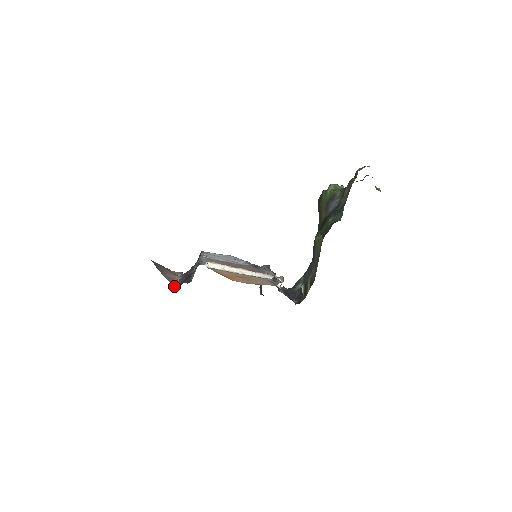
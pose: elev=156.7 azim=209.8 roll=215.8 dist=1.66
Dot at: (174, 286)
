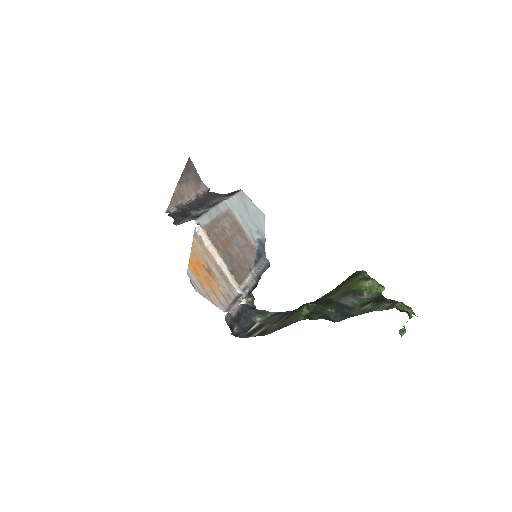
Dot at: (170, 208)
